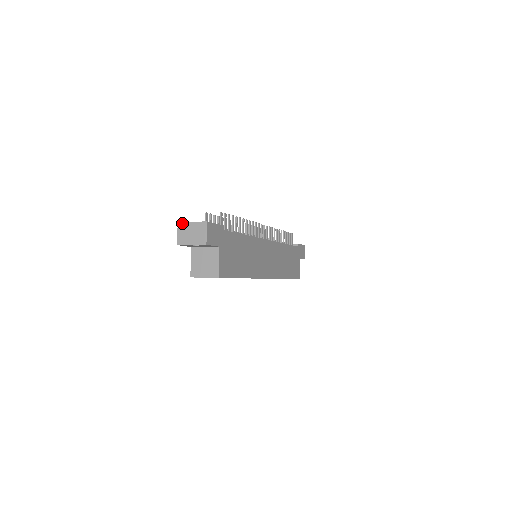
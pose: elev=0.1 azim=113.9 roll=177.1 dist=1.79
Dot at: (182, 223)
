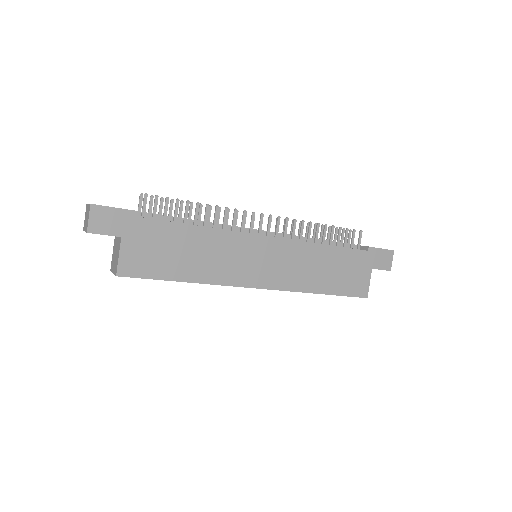
Dot at: (87, 204)
